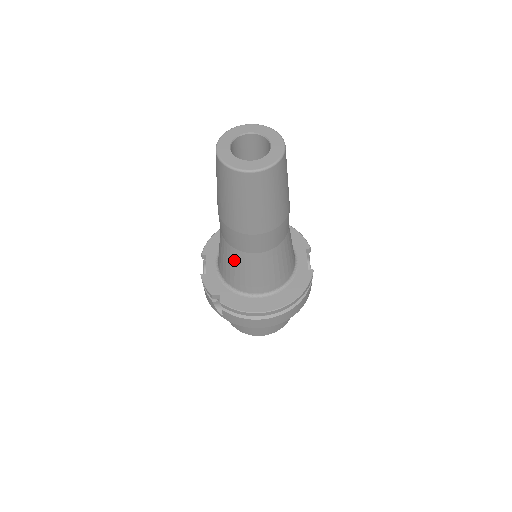
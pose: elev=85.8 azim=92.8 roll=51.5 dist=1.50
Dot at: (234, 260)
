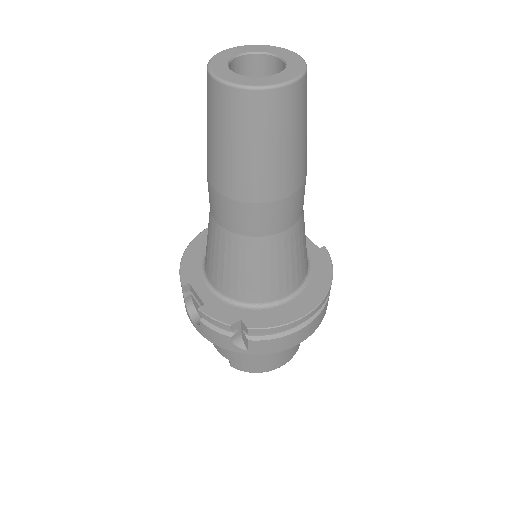
Dot at: (253, 257)
